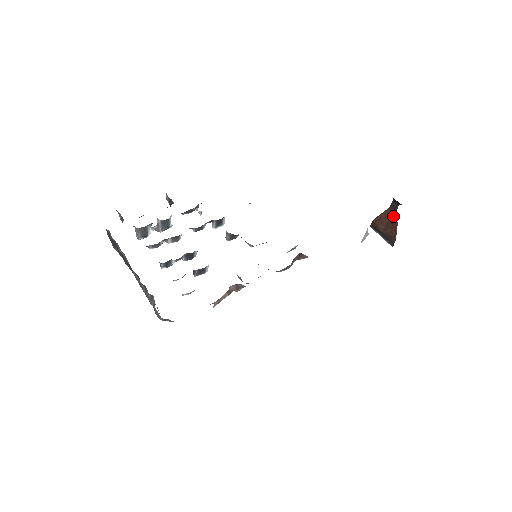
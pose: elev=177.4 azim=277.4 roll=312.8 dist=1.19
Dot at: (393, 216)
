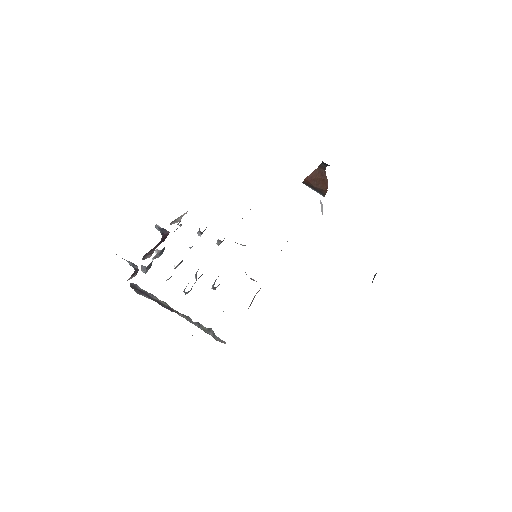
Dot at: (322, 174)
